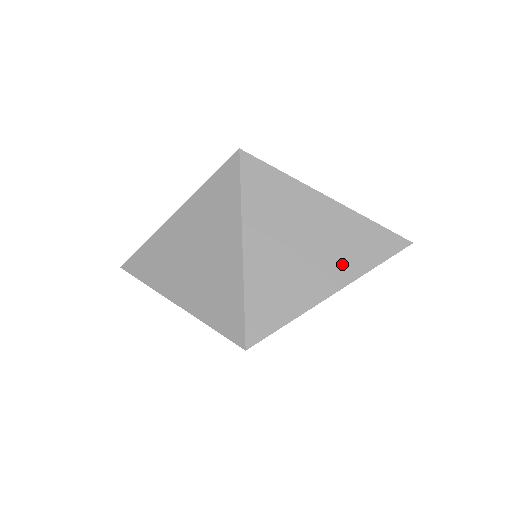
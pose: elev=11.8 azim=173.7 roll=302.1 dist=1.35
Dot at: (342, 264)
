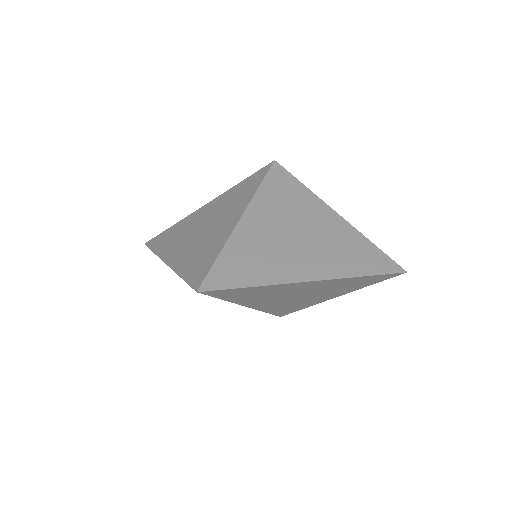
Dot at: (325, 262)
